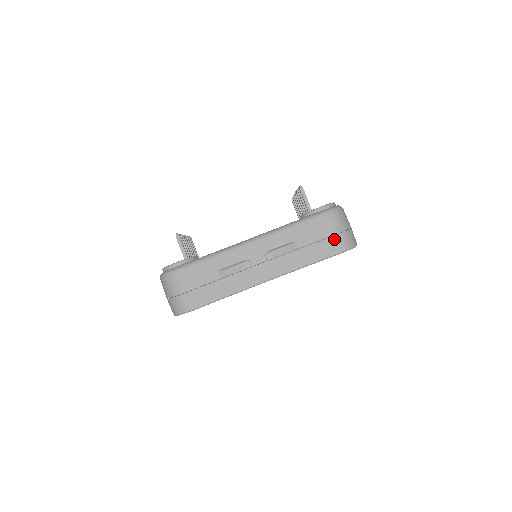
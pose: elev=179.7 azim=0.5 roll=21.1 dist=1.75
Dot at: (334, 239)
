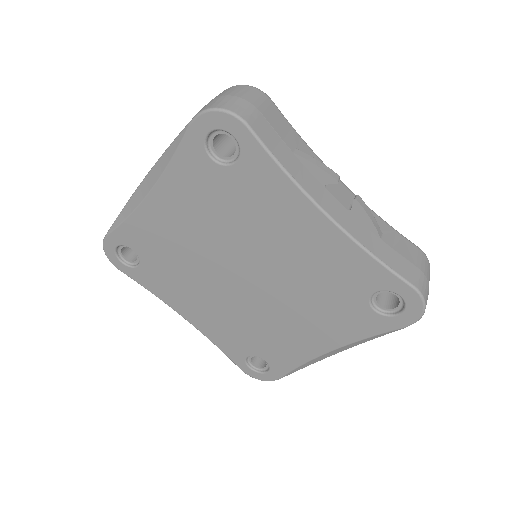
Dot at: (421, 274)
